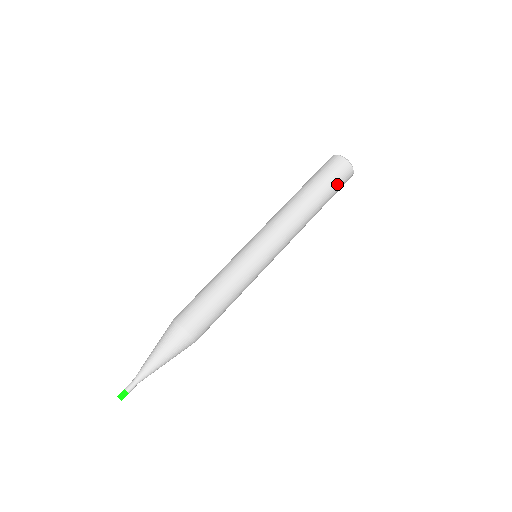
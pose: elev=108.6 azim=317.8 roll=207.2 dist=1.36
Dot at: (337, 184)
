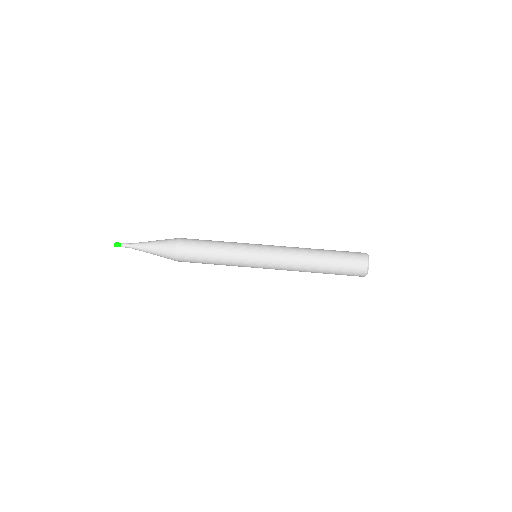
Dot at: (345, 273)
